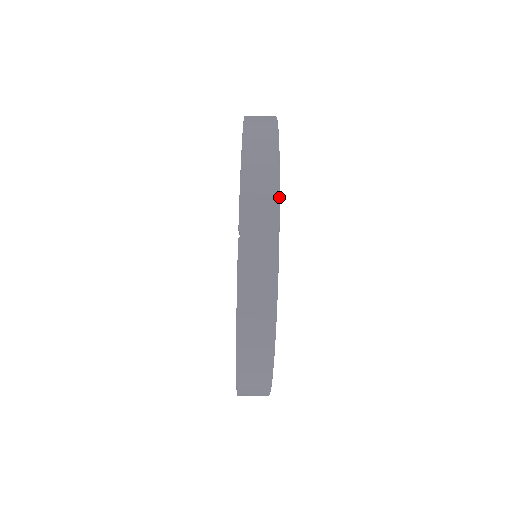
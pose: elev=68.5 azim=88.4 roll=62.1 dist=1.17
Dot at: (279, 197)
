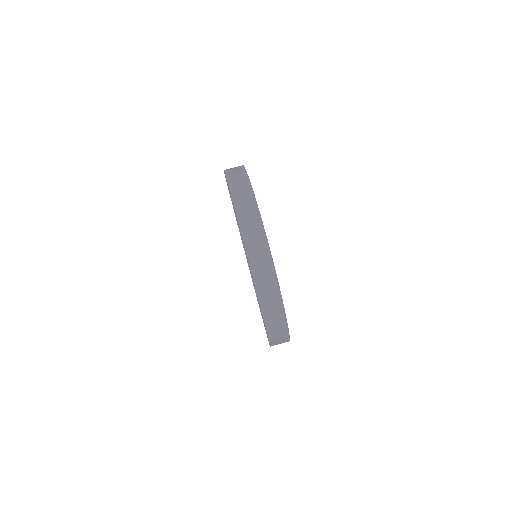
Dot at: occluded
